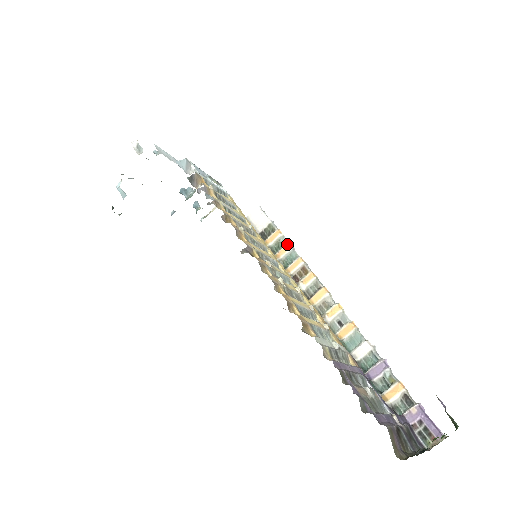
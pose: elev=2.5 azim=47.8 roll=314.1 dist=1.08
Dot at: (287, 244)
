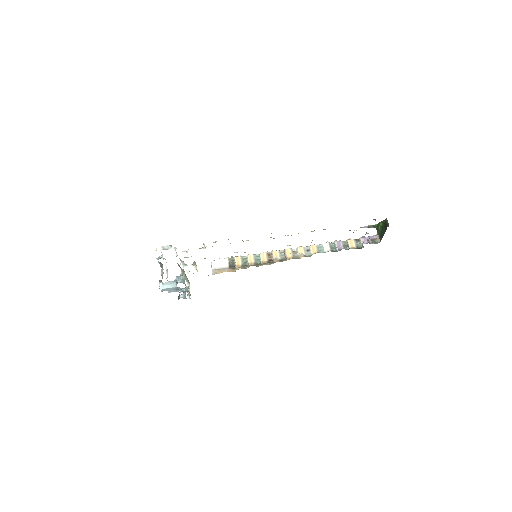
Dot at: (248, 255)
